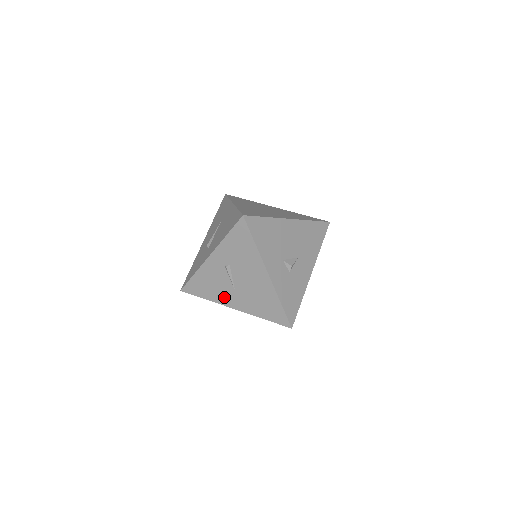
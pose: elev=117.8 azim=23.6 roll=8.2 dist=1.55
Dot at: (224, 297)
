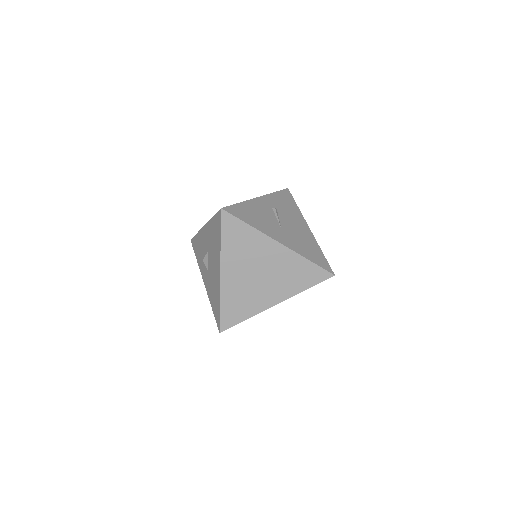
Dot at: (270, 230)
